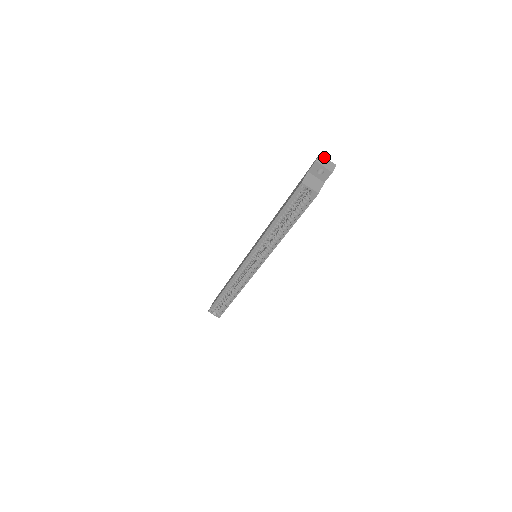
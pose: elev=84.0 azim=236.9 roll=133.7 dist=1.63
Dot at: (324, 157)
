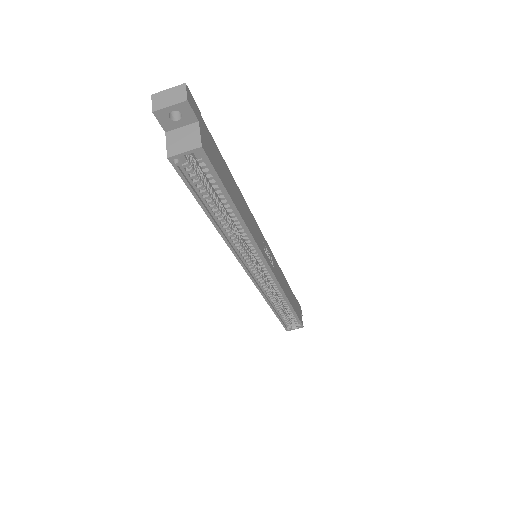
Dot at: (160, 92)
